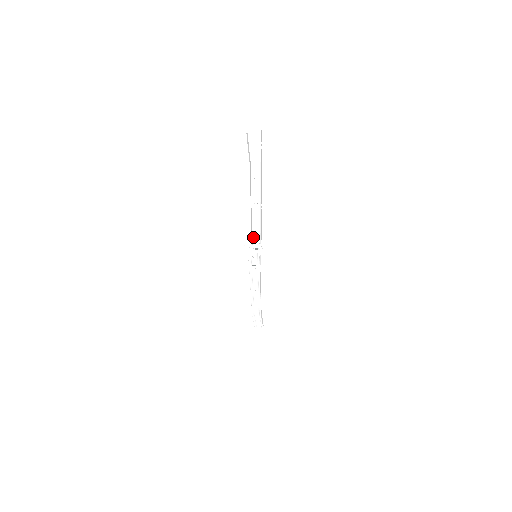
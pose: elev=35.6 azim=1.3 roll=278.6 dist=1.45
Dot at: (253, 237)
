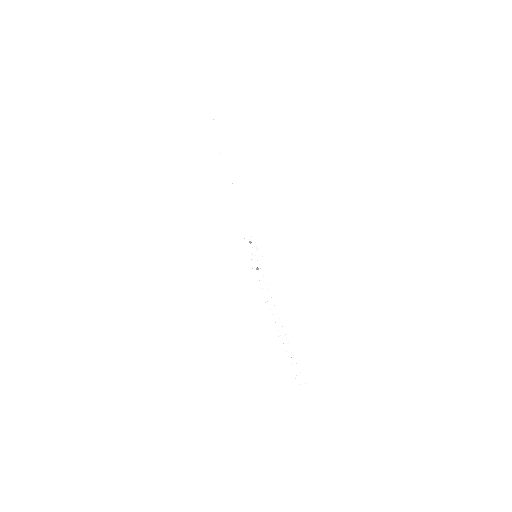
Dot at: (245, 230)
